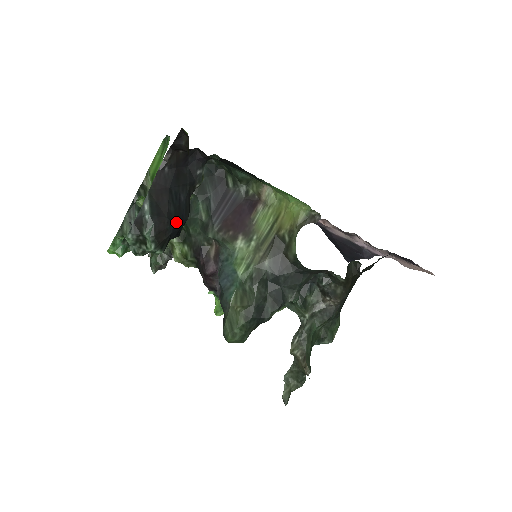
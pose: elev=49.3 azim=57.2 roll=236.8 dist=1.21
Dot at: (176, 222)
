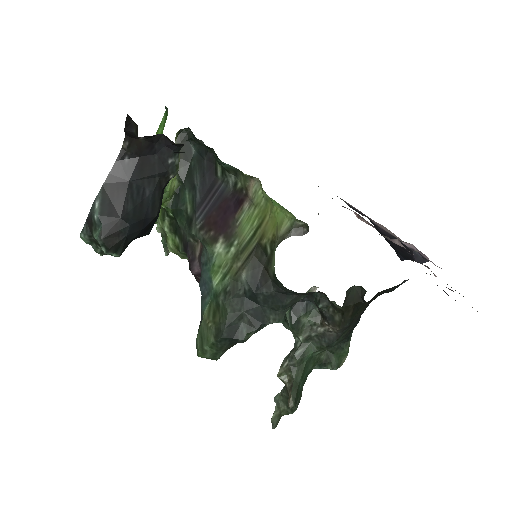
Dot at: (134, 222)
